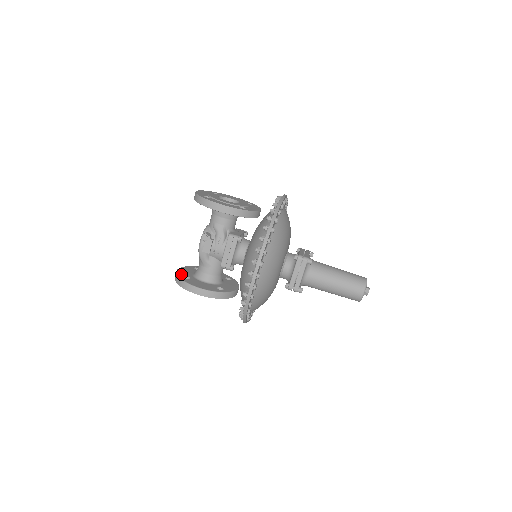
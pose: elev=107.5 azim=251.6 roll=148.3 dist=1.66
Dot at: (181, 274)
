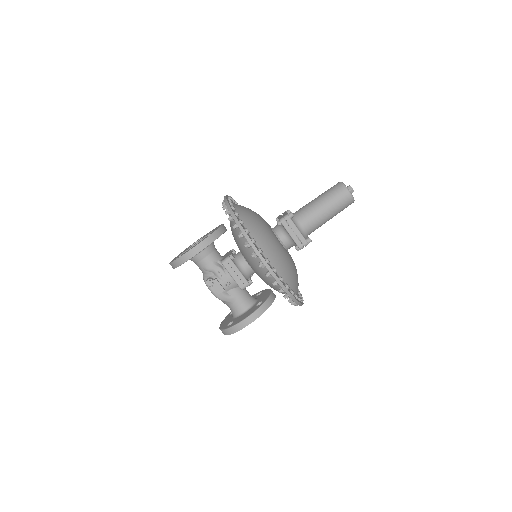
Dot at: (224, 326)
